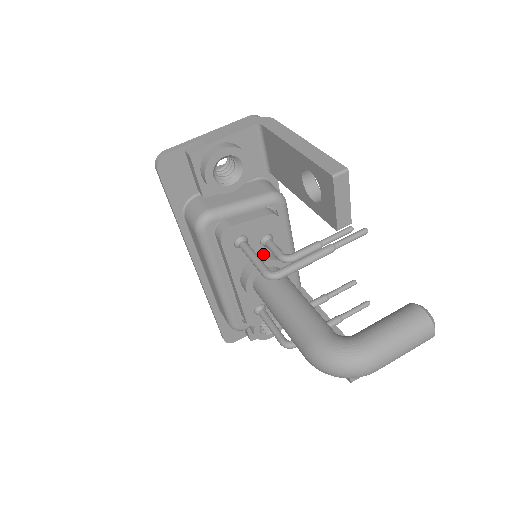
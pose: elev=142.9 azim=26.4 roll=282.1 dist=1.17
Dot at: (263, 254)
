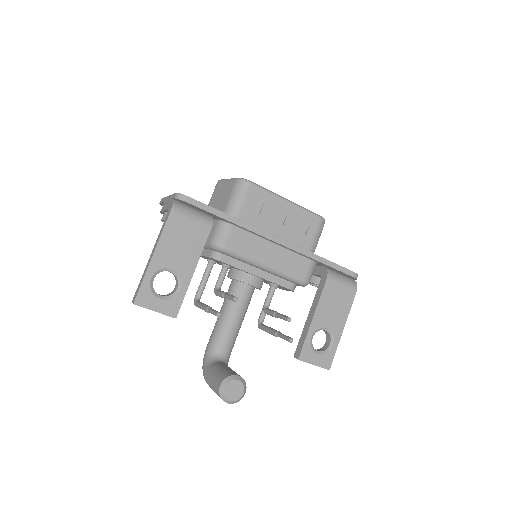
Dot at: (233, 269)
